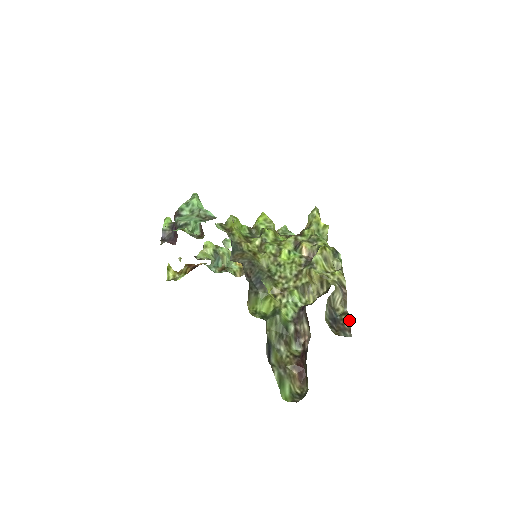
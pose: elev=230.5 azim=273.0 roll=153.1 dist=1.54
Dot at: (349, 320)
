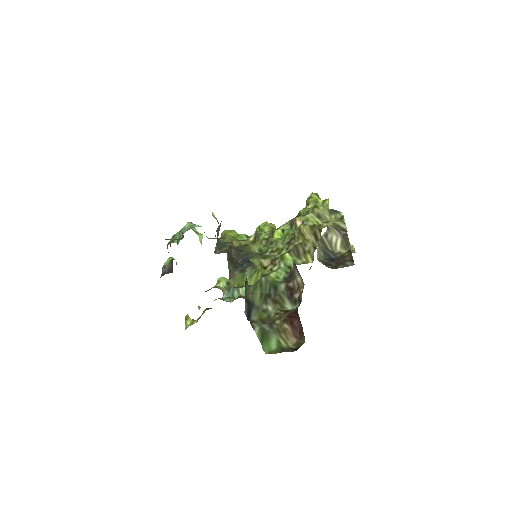
Dot at: (350, 252)
